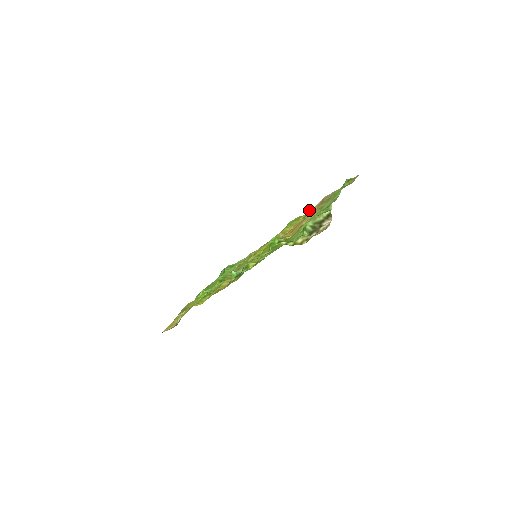
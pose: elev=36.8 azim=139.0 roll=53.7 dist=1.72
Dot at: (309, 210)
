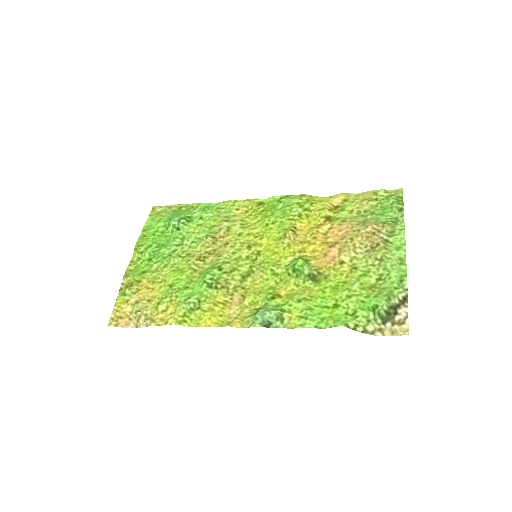
Dot at: (328, 207)
